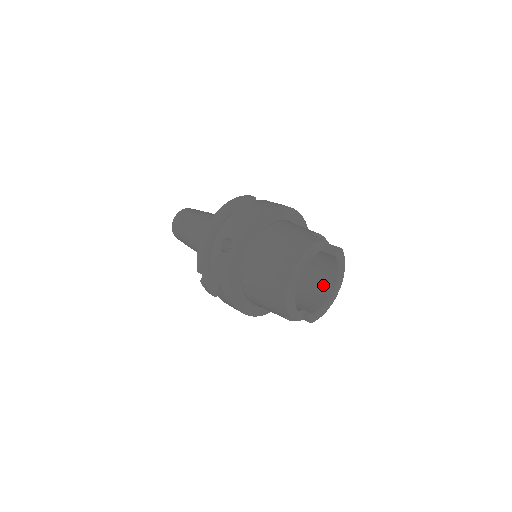
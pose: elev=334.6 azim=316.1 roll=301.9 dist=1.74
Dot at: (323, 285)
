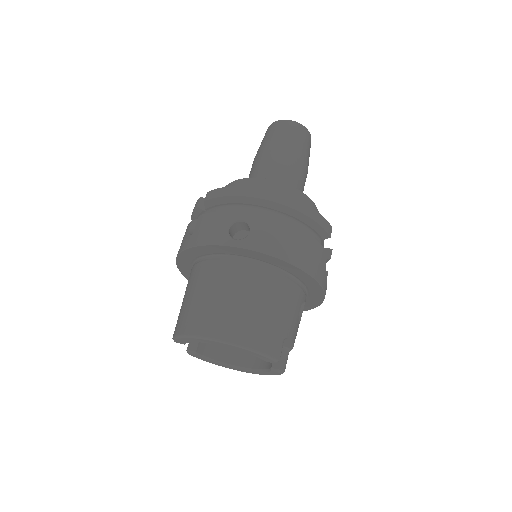
Dot at: (241, 351)
